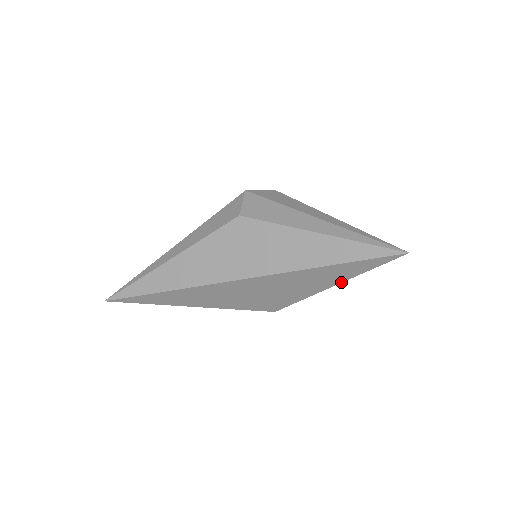
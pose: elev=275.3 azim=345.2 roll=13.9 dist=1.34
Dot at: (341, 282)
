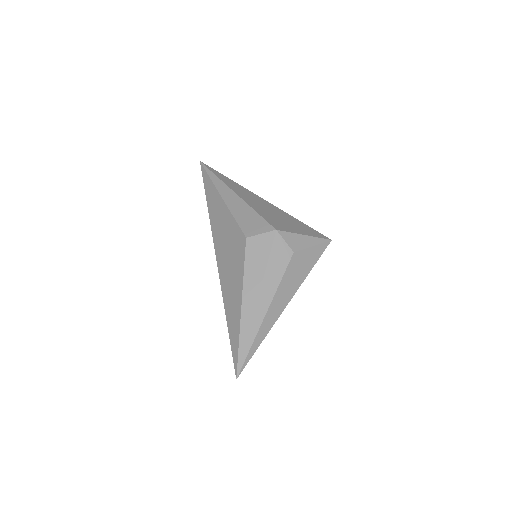
Dot at: occluded
